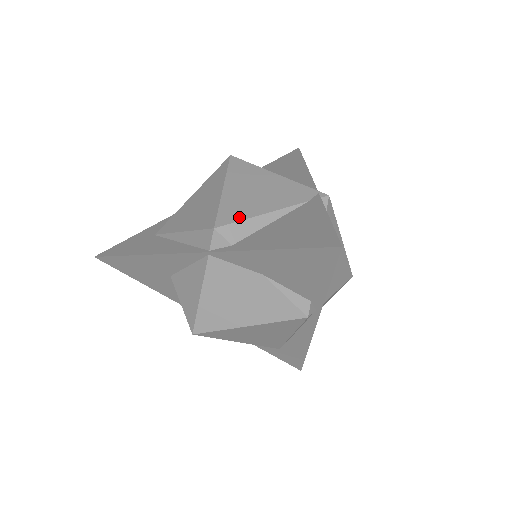
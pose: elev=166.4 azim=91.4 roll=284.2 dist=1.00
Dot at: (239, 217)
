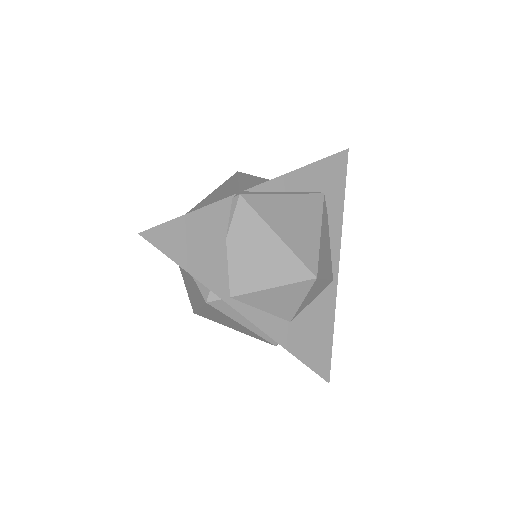
Dot at: occluded
